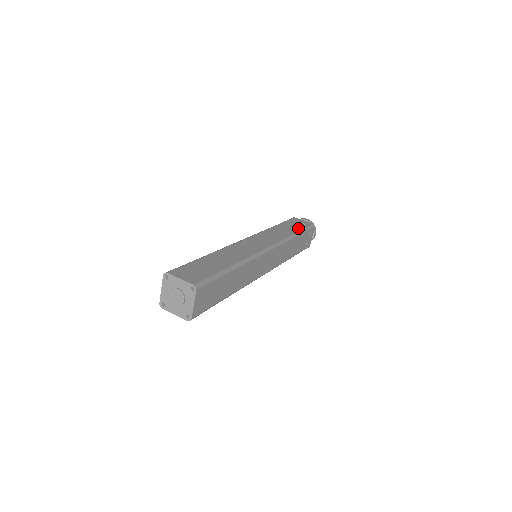
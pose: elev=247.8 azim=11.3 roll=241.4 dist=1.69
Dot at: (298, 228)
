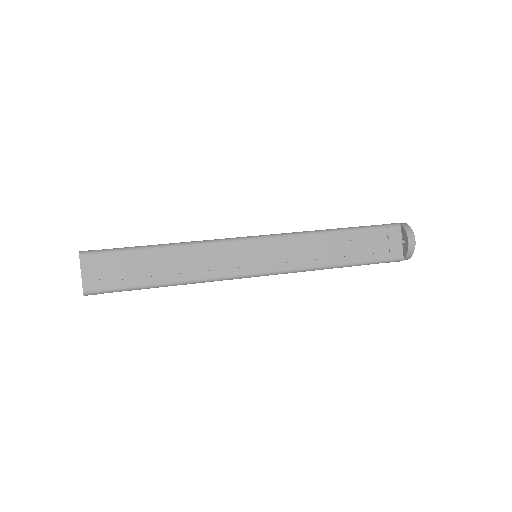
Dot at: occluded
